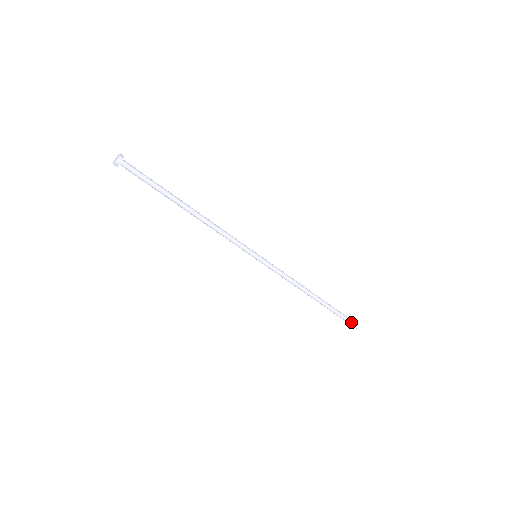
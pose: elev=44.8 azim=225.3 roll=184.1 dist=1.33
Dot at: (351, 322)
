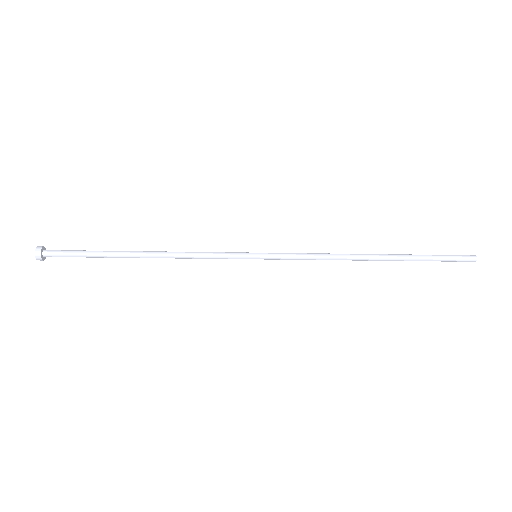
Dot at: (455, 258)
